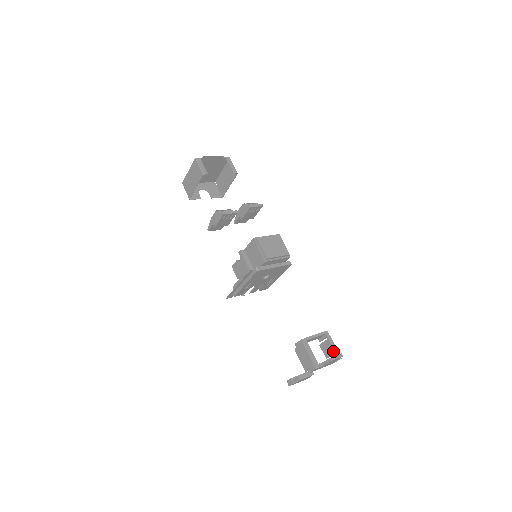
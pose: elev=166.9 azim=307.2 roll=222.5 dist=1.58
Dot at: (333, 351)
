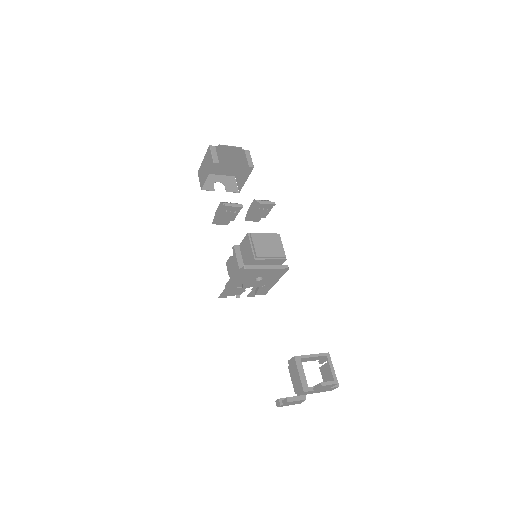
Dot at: (331, 376)
